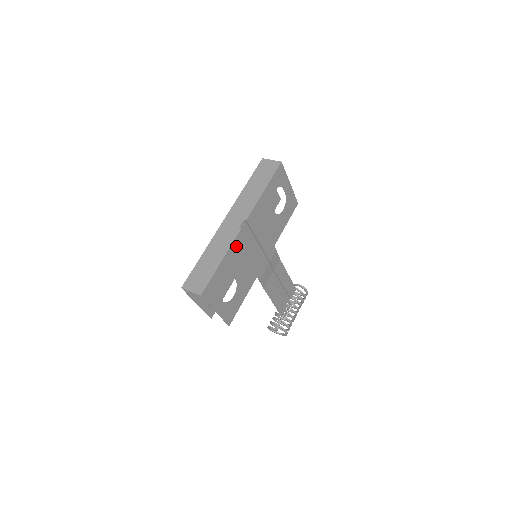
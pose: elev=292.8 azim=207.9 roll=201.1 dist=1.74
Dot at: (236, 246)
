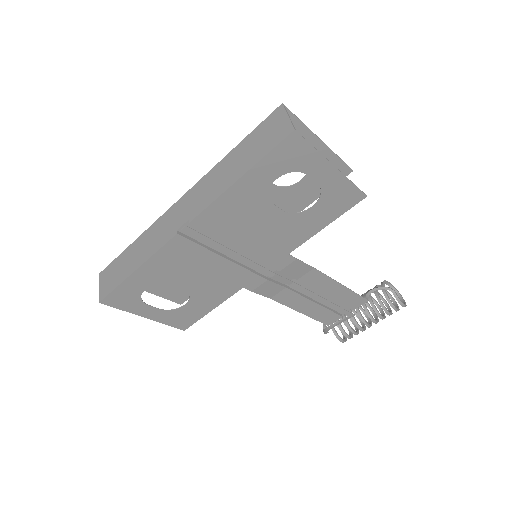
Dot at: (171, 253)
